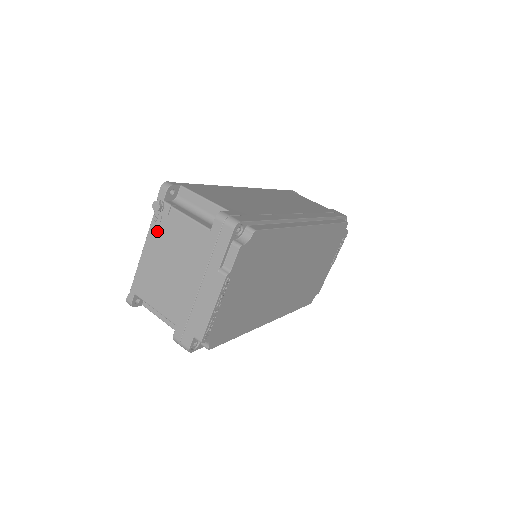
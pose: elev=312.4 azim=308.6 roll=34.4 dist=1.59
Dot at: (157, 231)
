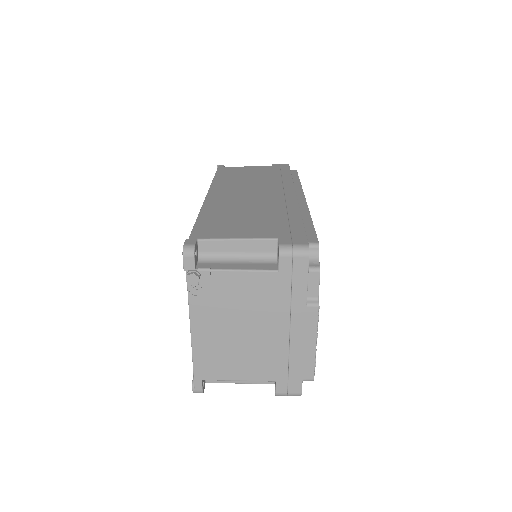
Dot at: (202, 304)
